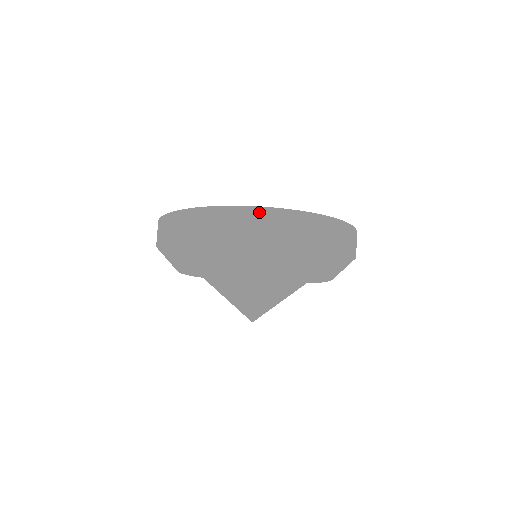
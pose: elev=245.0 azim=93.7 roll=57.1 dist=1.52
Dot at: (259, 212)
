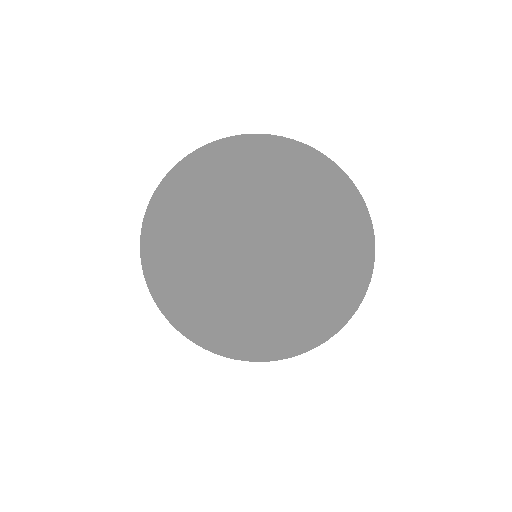
Dot at: occluded
